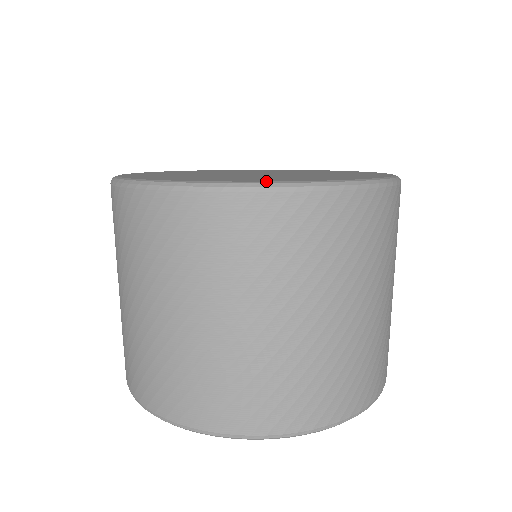
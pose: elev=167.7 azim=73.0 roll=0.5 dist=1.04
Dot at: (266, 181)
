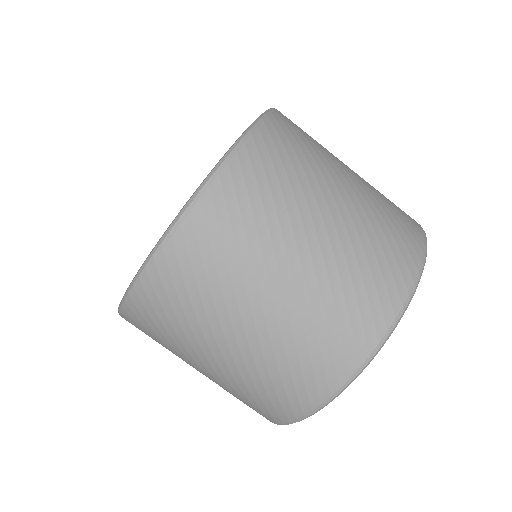
Dot at: (126, 290)
